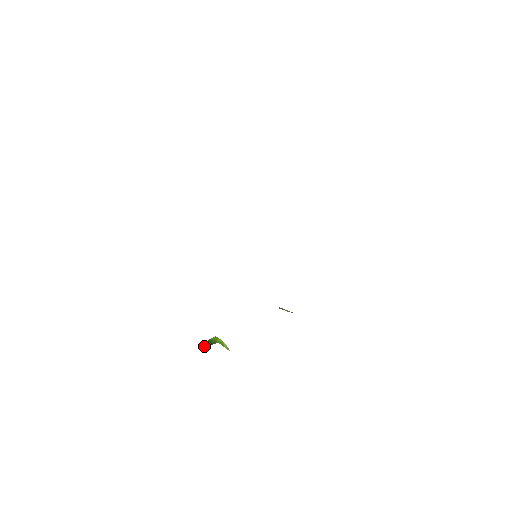
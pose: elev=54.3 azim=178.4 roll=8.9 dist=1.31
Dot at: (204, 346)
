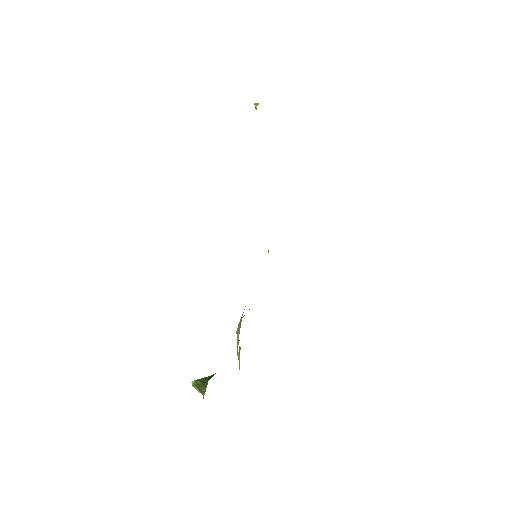
Dot at: occluded
